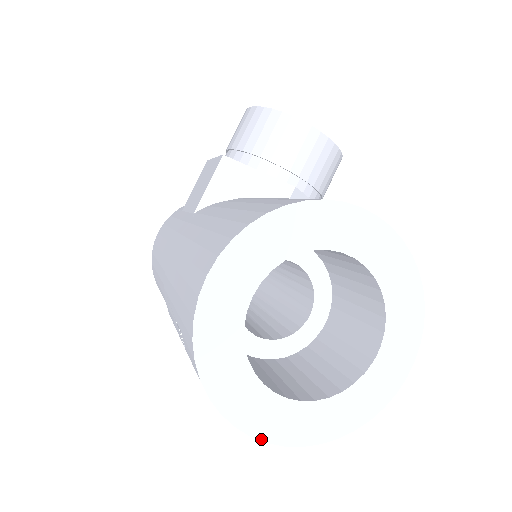
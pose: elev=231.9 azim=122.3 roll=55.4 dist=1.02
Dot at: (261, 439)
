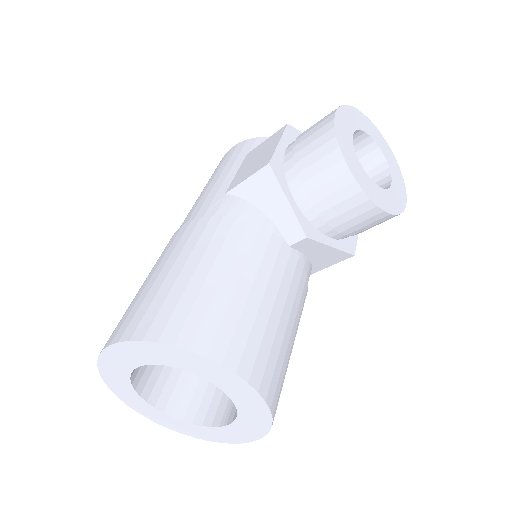
Dot at: occluded
